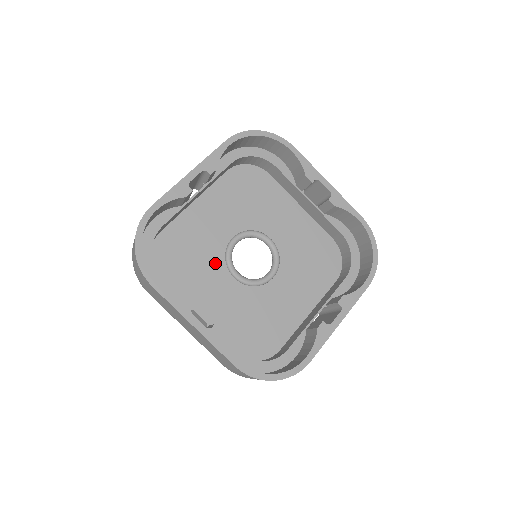
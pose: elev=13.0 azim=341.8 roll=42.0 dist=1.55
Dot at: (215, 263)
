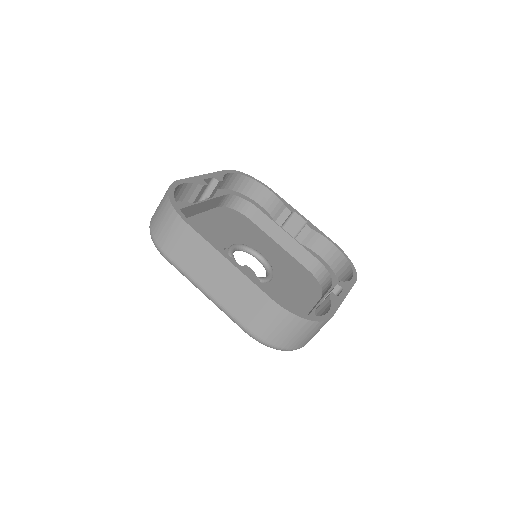
Dot at: occluded
